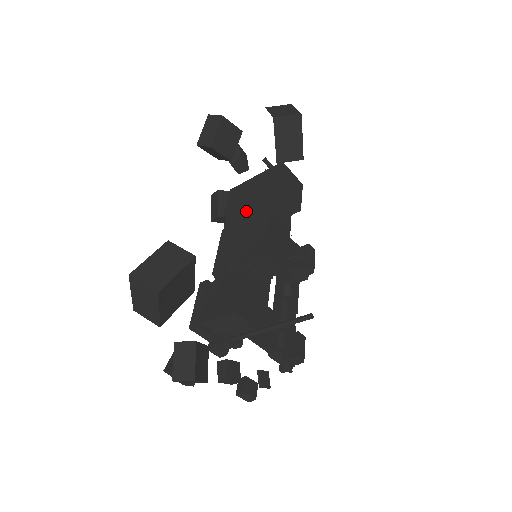
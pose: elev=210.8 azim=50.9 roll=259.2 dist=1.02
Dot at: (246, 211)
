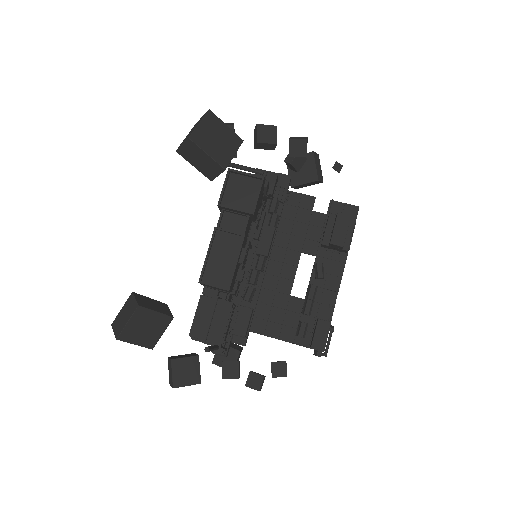
Dot at: occluded
